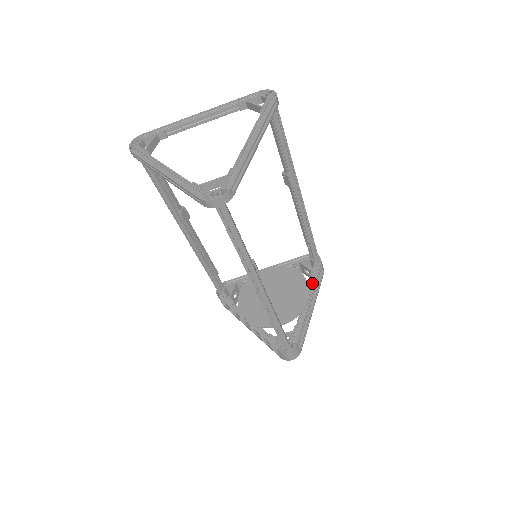
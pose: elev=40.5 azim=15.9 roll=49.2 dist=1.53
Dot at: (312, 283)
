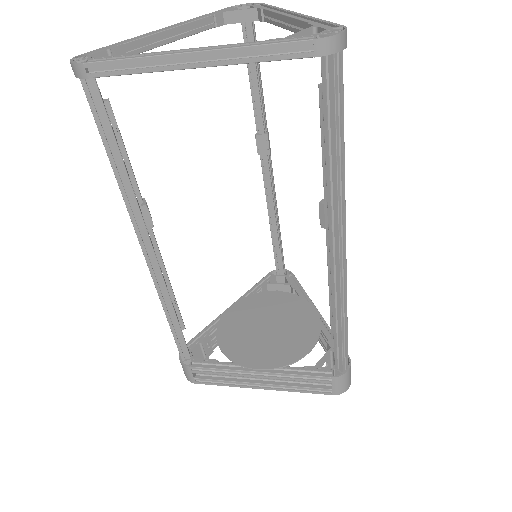
Dot at: (302, 295)
